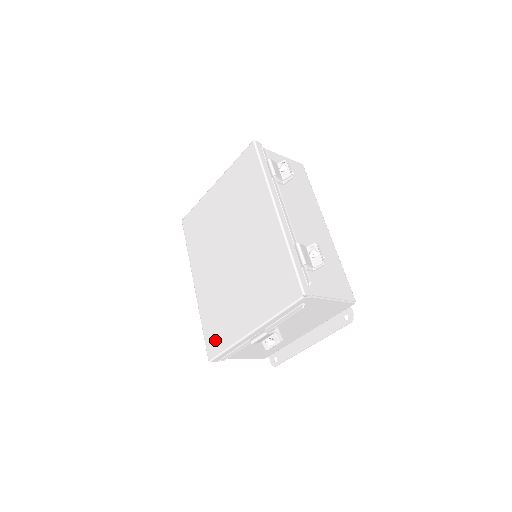
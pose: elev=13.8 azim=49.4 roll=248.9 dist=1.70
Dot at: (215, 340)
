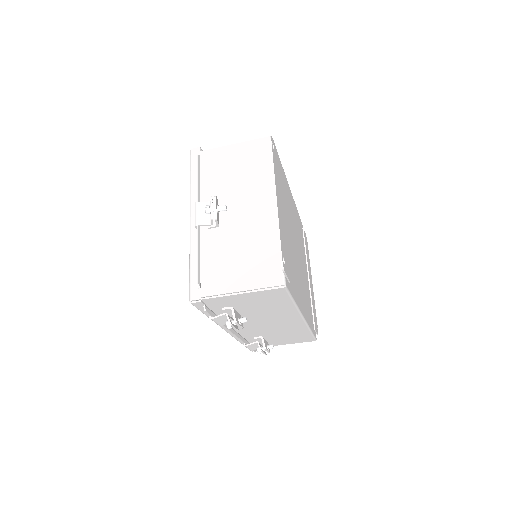
Dot at: occluded
